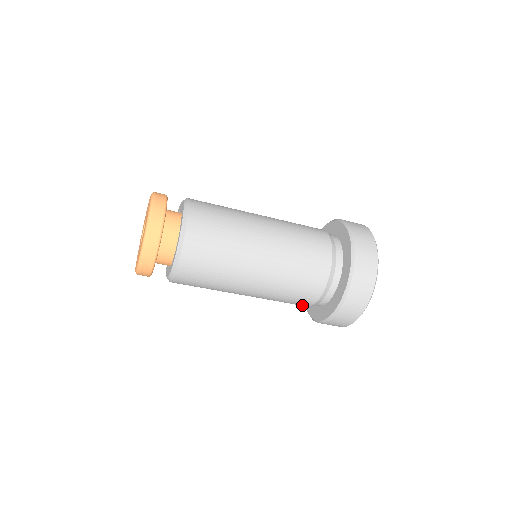
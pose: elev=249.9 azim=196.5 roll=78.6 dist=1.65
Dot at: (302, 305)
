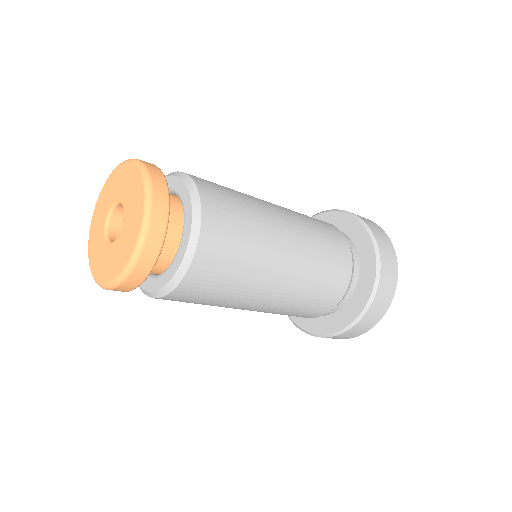
Dot at: occluded
